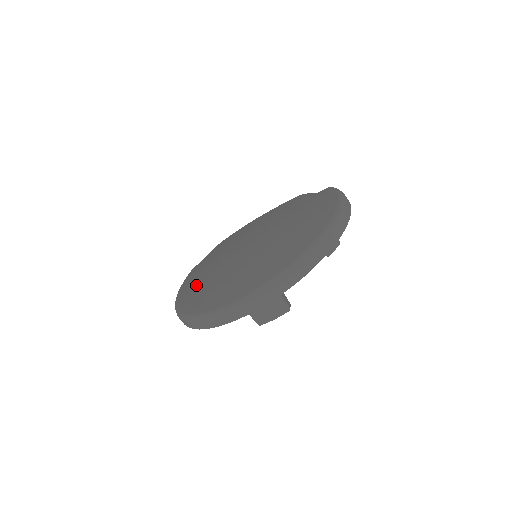
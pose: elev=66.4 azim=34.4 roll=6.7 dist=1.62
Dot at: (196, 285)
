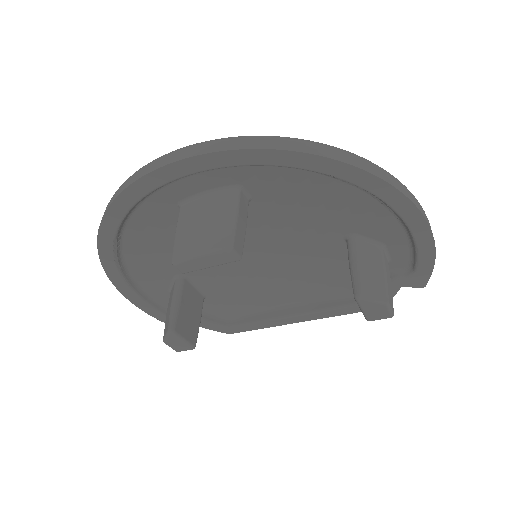
Dot at: occluded
